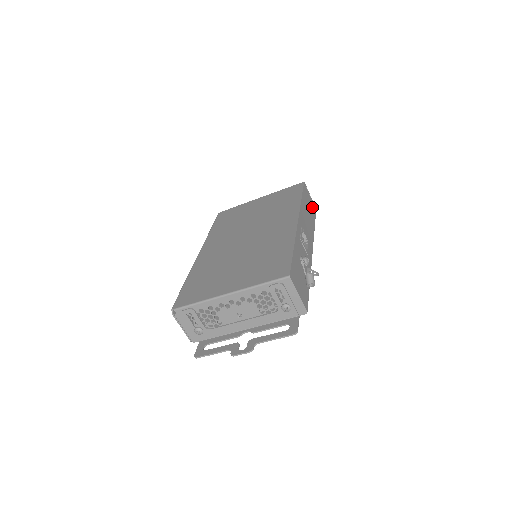
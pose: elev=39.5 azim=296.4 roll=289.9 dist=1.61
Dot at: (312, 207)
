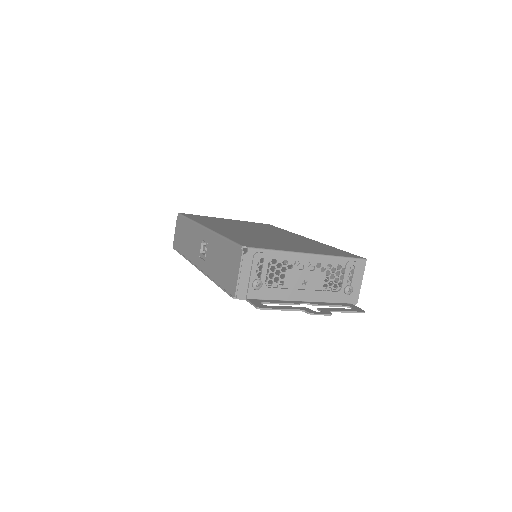
Dot at: occluded
